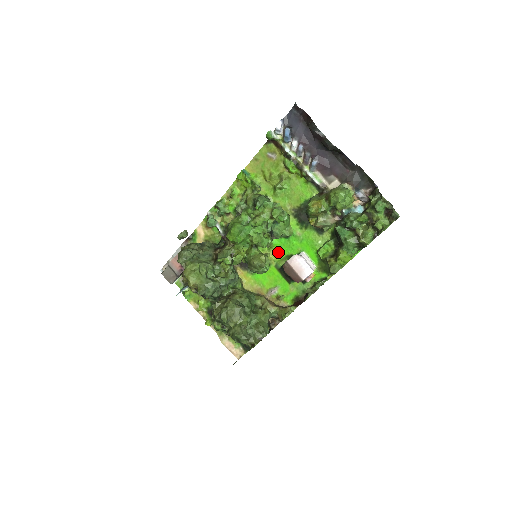
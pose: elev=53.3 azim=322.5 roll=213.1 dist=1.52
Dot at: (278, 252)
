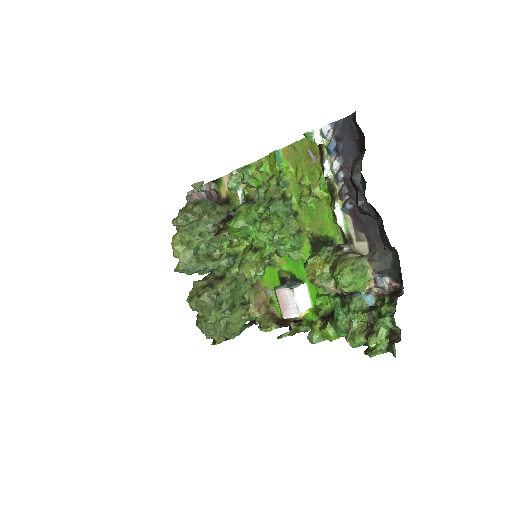
Dot at: (285, 262)
